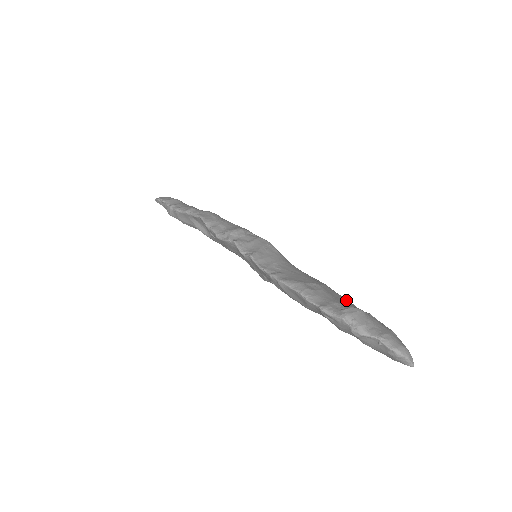
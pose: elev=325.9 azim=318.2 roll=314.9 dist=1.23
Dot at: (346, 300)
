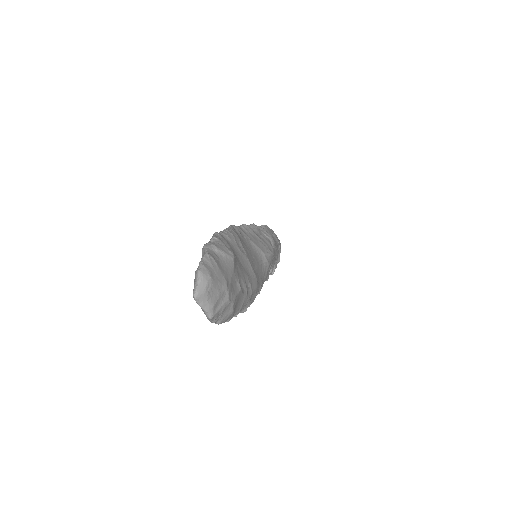
Dot at: (245, 277)
